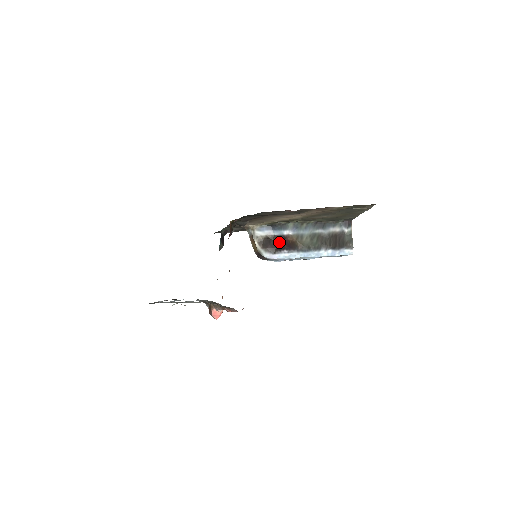
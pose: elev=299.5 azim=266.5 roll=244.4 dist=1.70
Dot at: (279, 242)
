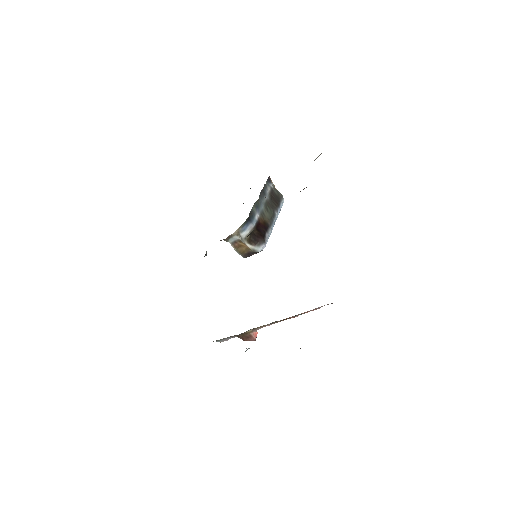
Dot at: (259, 230)
